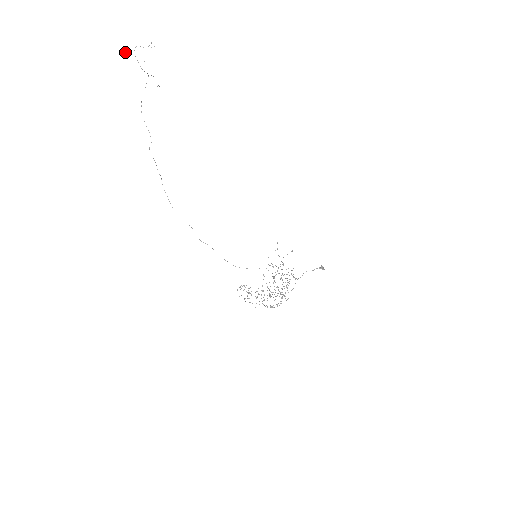
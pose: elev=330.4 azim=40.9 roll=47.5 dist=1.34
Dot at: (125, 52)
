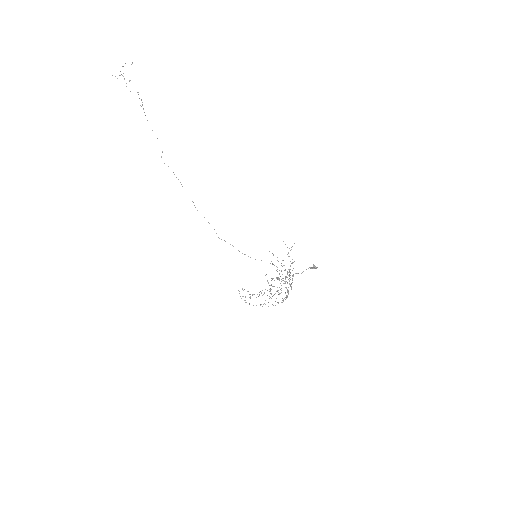
Dot at: occluded
